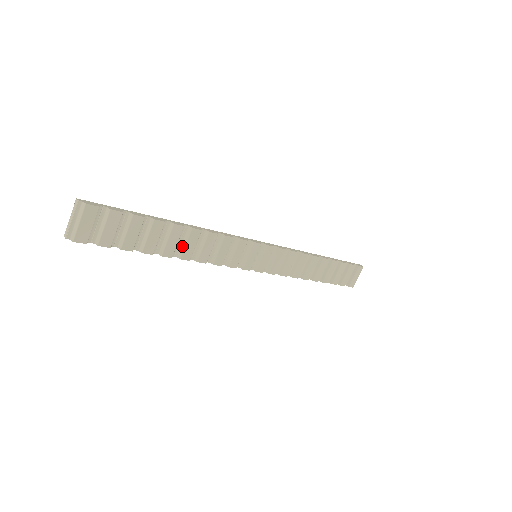
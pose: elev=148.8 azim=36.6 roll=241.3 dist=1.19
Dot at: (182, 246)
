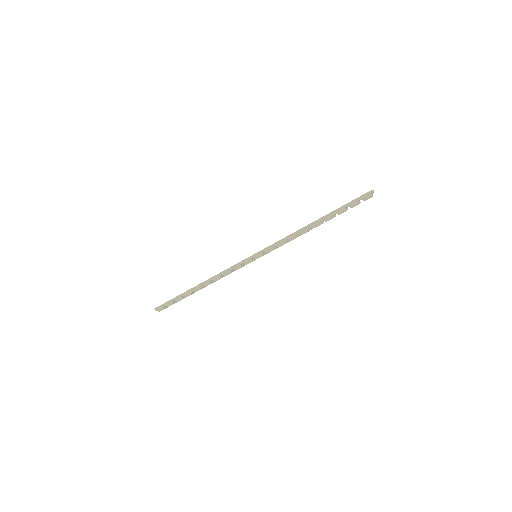
Dot at: occluded
